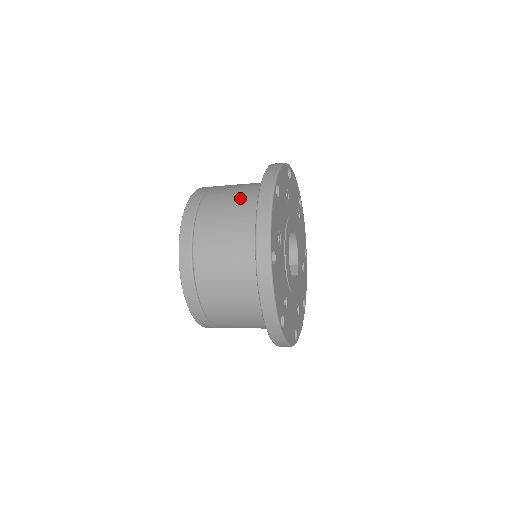
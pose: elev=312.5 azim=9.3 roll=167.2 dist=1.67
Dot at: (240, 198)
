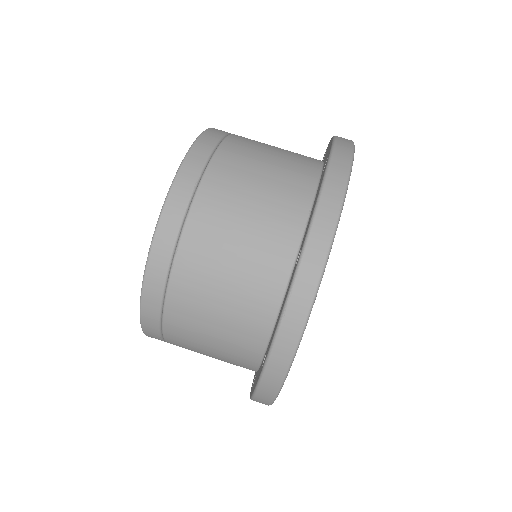
Dot at: (256, 240)
